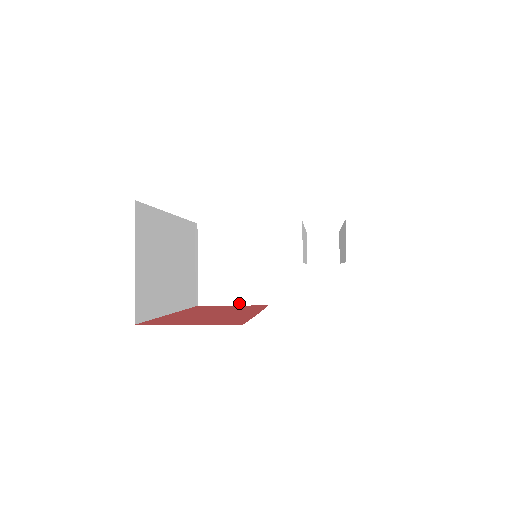
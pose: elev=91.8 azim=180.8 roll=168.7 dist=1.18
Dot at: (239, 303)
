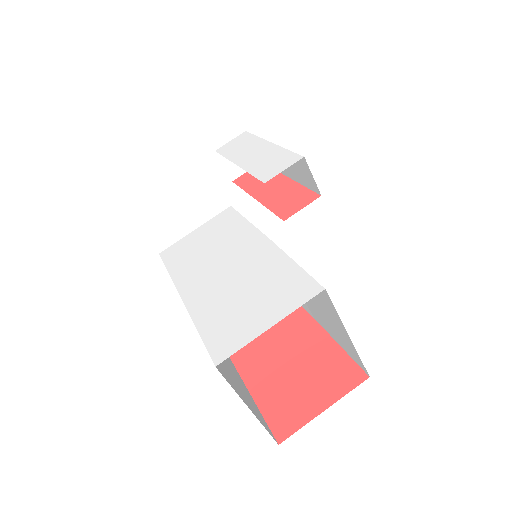
Dot at: occluded
